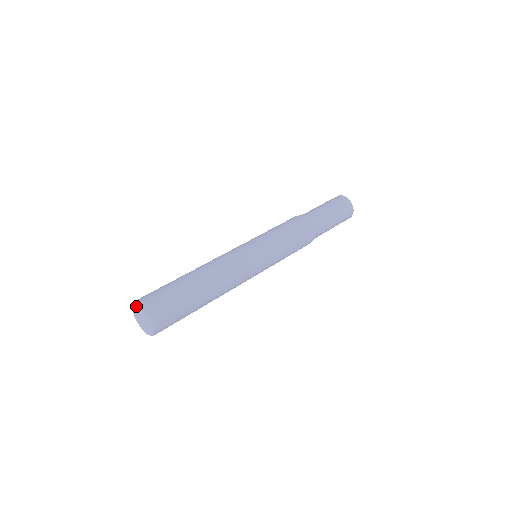
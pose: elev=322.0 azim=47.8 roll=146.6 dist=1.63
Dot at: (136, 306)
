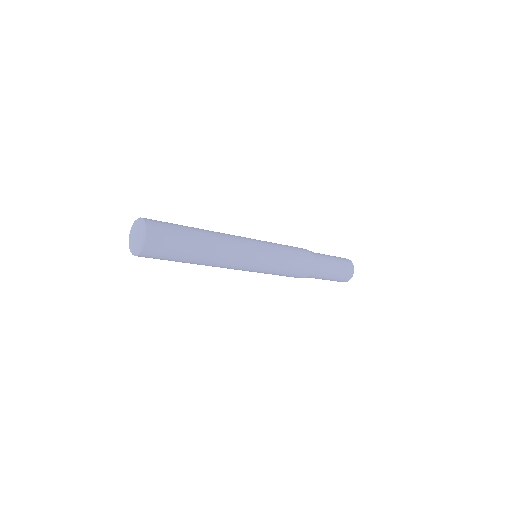
Dot at: (137, 220)
